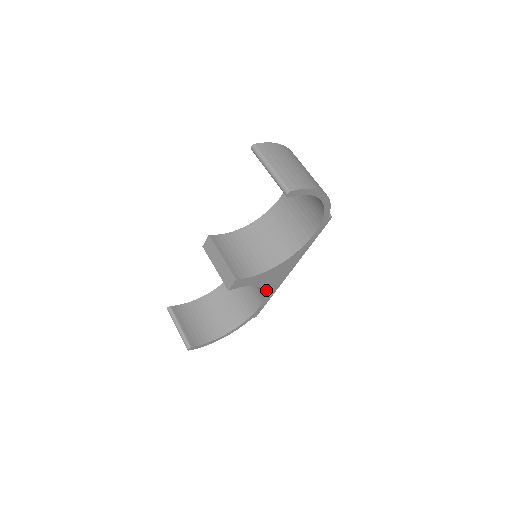
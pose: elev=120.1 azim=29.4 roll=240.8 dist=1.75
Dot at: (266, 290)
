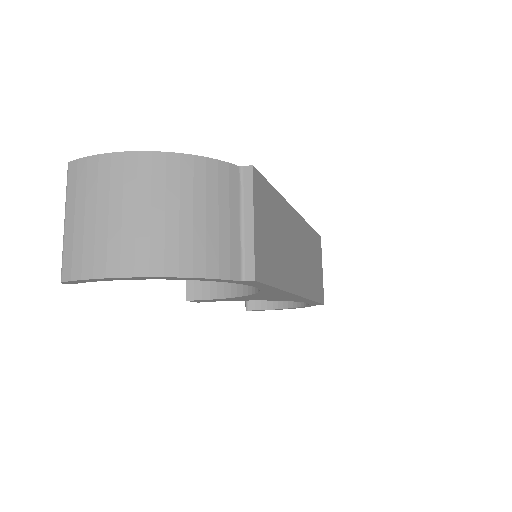
Dot at: (283, 300)
